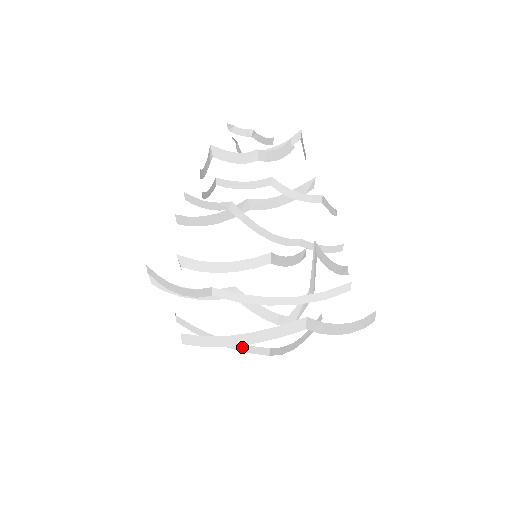
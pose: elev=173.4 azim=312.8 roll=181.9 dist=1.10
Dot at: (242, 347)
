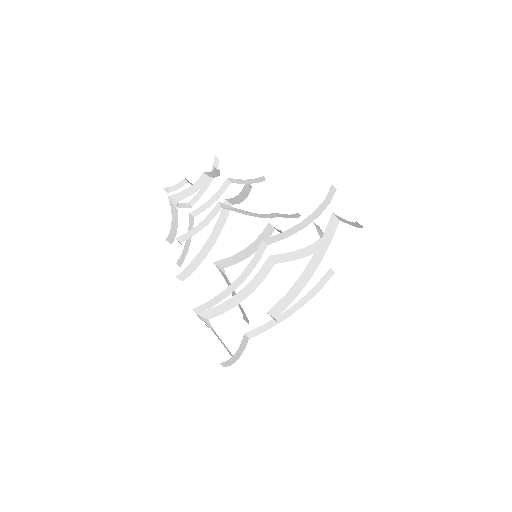
Dot at: (312, 292)
